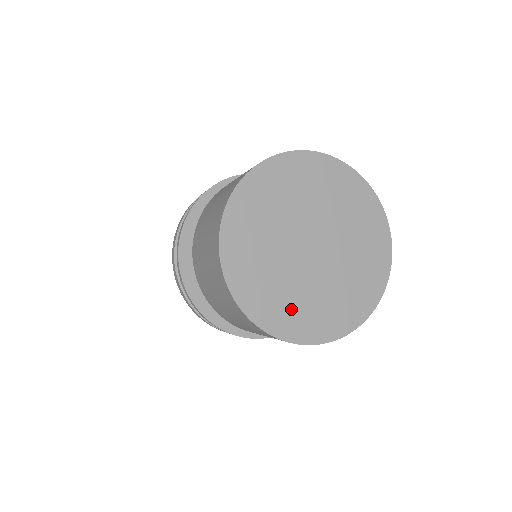
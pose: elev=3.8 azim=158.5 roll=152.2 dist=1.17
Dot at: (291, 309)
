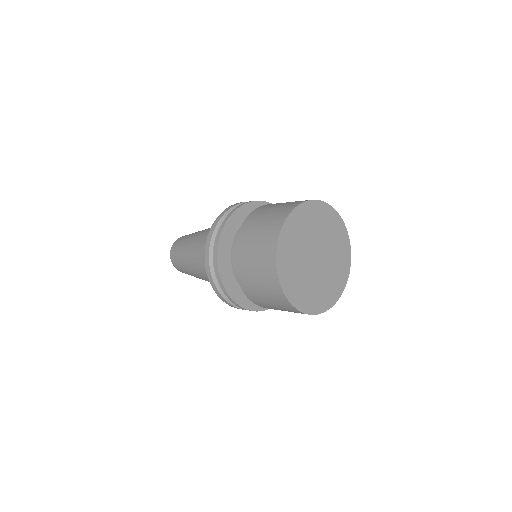
Dot at: (328, 291)
